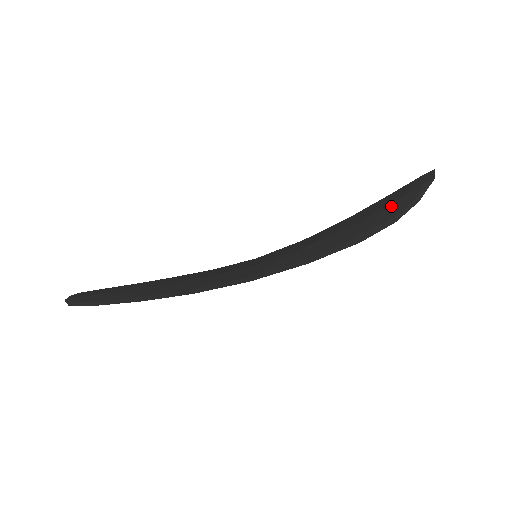
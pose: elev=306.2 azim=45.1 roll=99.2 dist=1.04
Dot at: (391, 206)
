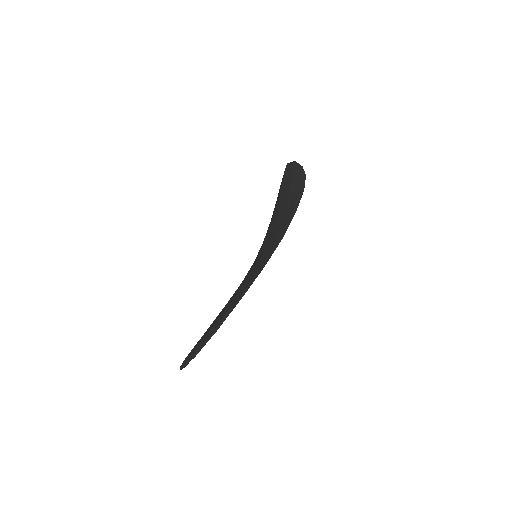
Dot at: (293, 179)
